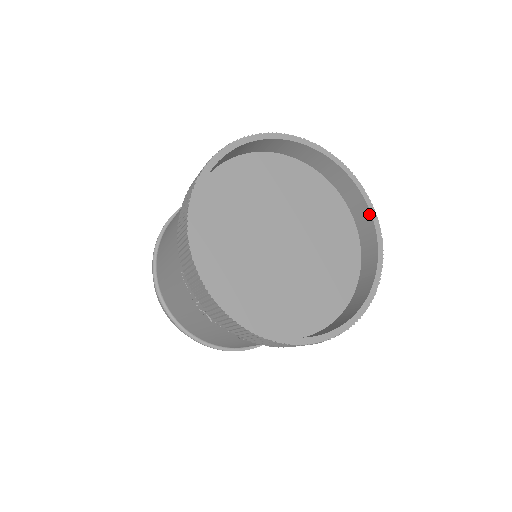
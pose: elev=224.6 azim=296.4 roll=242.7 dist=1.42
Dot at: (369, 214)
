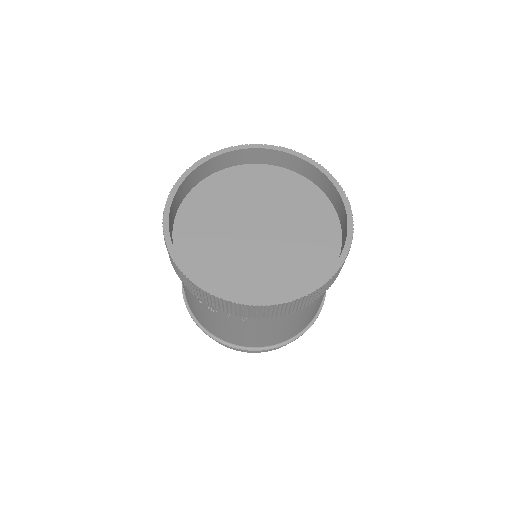
Dot at: (332, 185)
